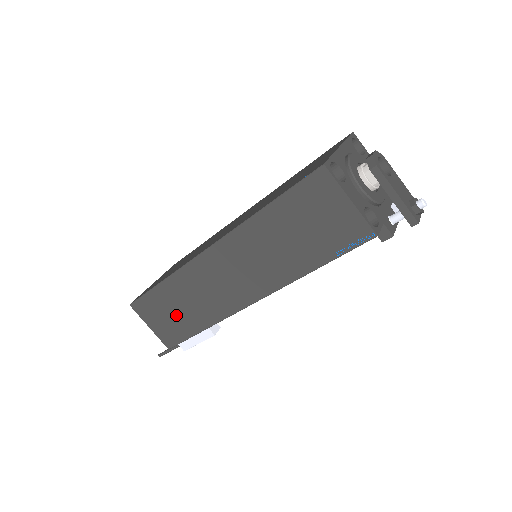
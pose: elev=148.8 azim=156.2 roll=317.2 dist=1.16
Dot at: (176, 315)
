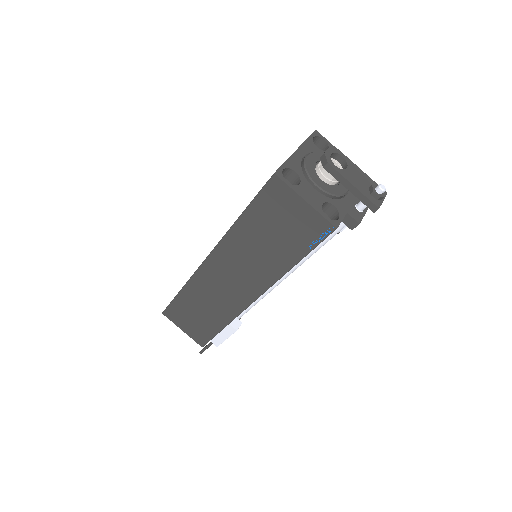
Dot at: (199, 317)
